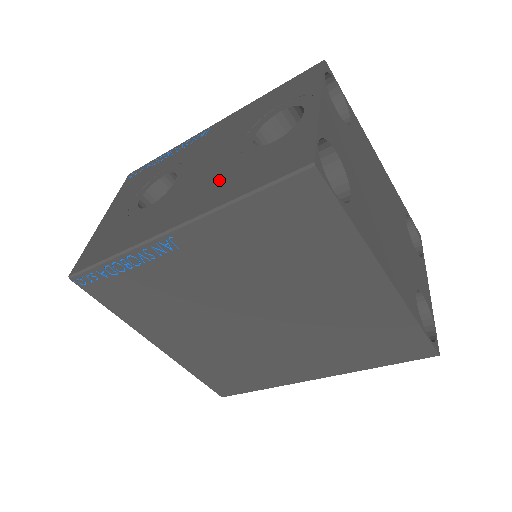
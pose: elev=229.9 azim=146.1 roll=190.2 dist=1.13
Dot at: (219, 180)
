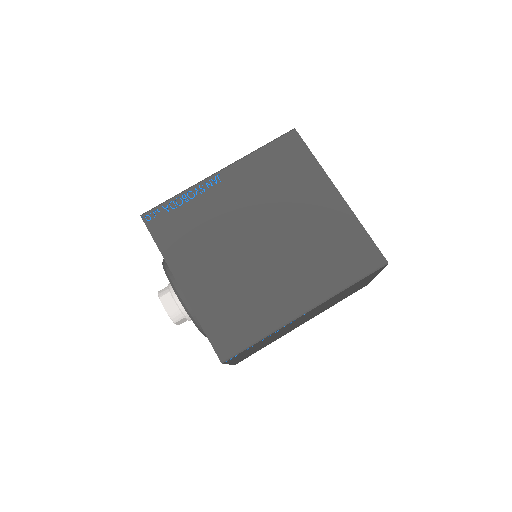
Dot at: occluded
